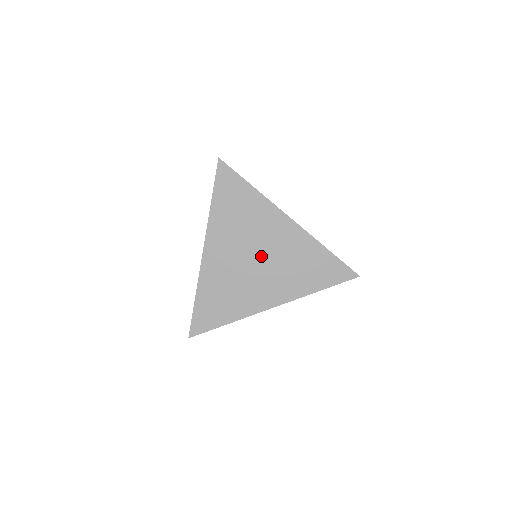
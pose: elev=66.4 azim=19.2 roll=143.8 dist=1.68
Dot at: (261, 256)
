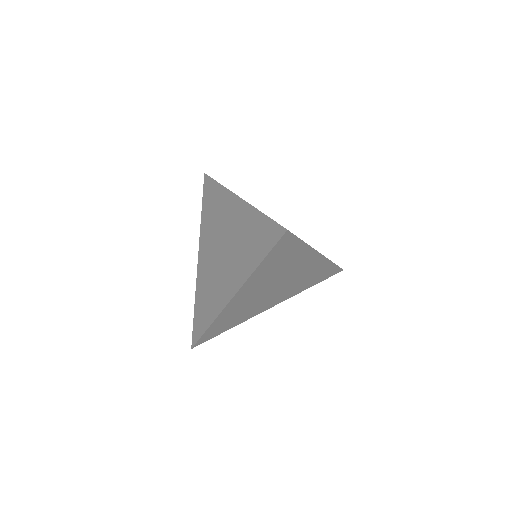
Dot at: (281, 285)
